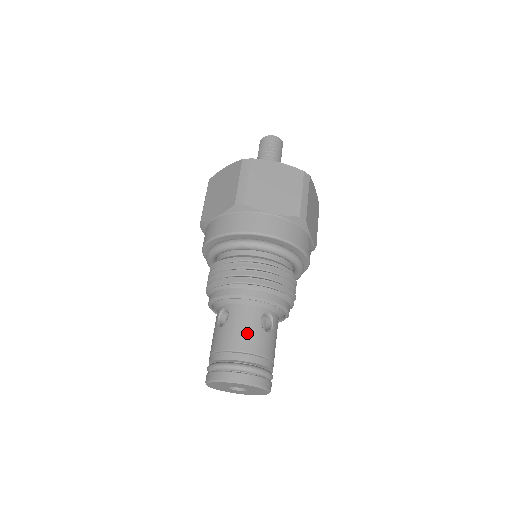
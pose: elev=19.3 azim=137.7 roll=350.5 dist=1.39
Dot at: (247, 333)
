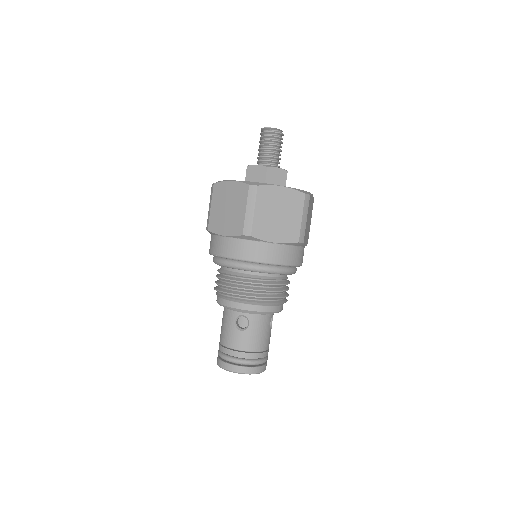
Dot at: (226, 332)
